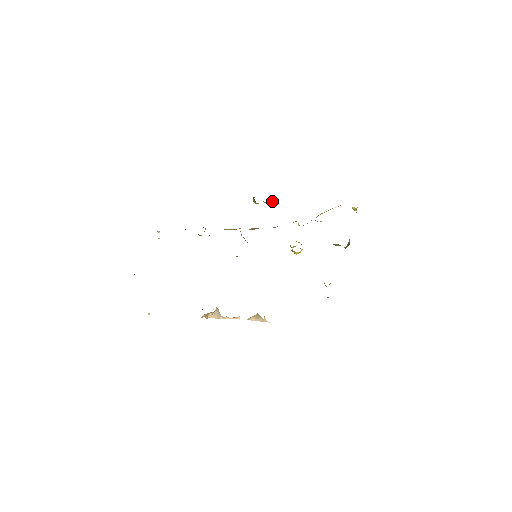
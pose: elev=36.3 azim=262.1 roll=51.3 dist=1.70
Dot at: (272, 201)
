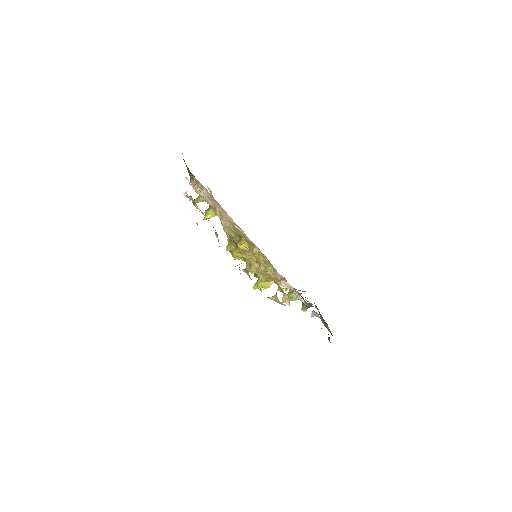
Dot at: occluded
